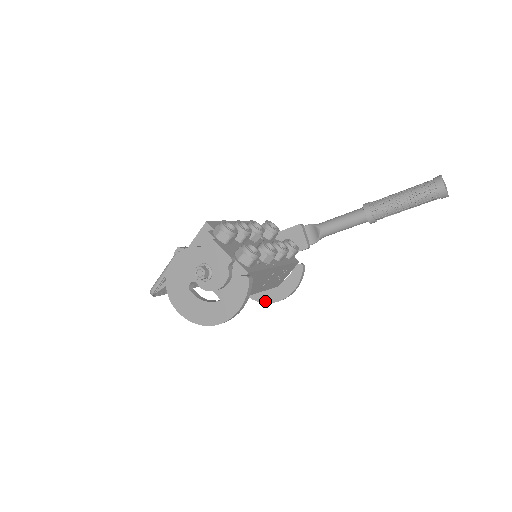
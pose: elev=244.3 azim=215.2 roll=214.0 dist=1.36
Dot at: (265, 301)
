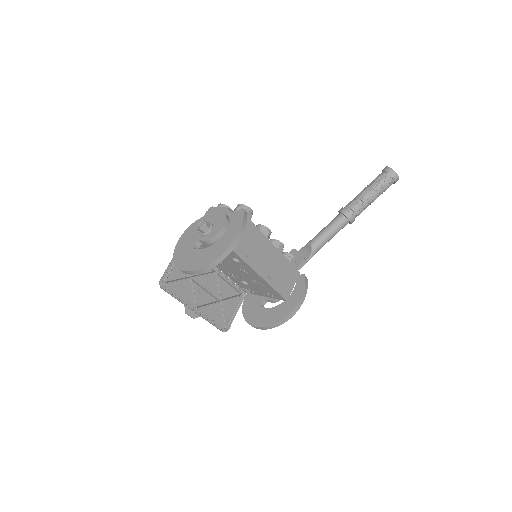
Dot at: (277, 321)
